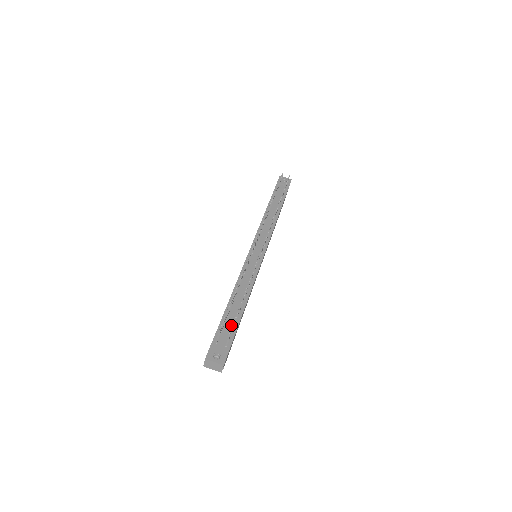
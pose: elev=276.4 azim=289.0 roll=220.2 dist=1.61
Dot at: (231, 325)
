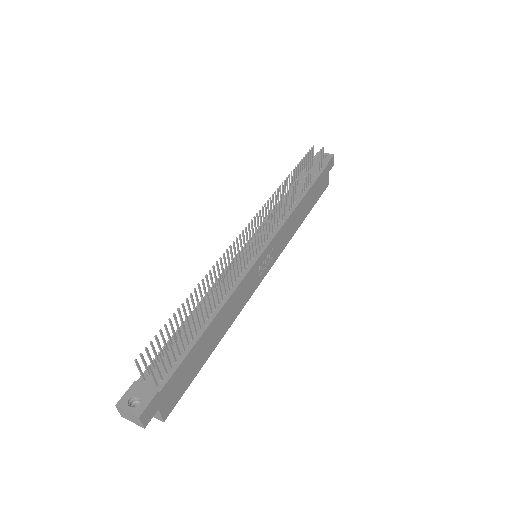
Dot at: (176, 354)
